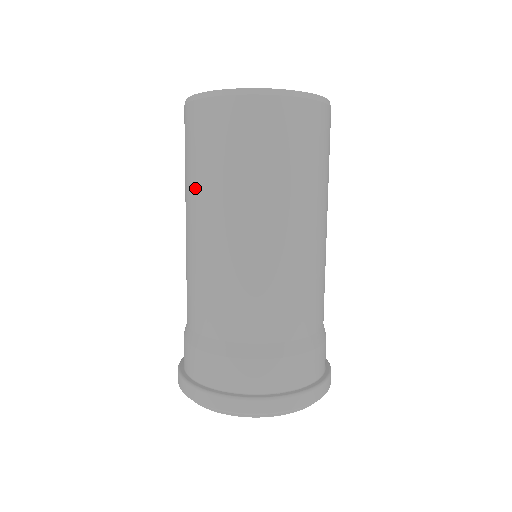
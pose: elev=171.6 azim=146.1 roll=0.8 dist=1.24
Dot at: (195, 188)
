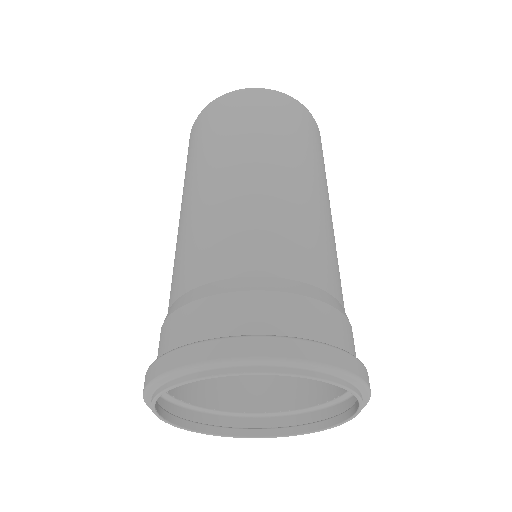
Dot at: occluded
